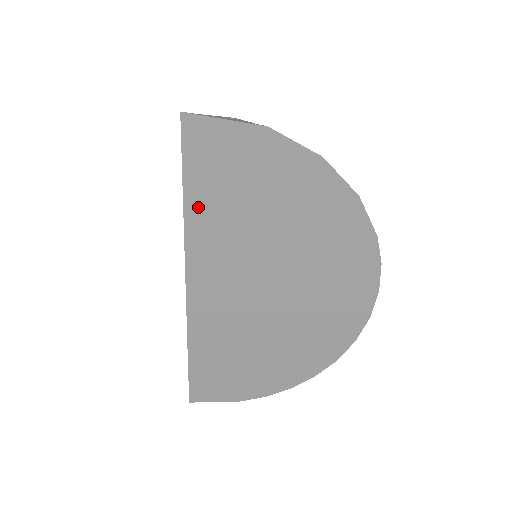
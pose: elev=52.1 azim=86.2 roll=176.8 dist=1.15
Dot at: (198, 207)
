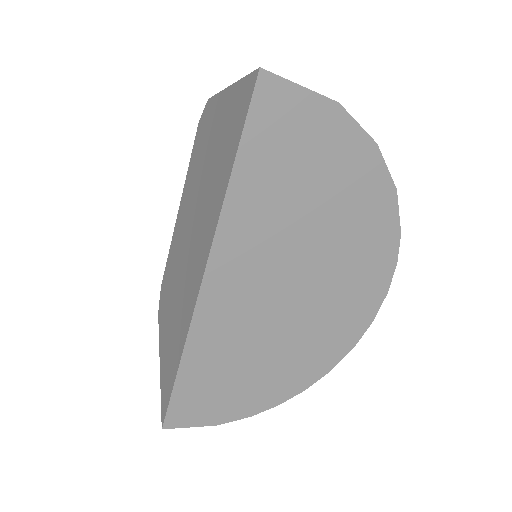
Dot at: (245, 181)
